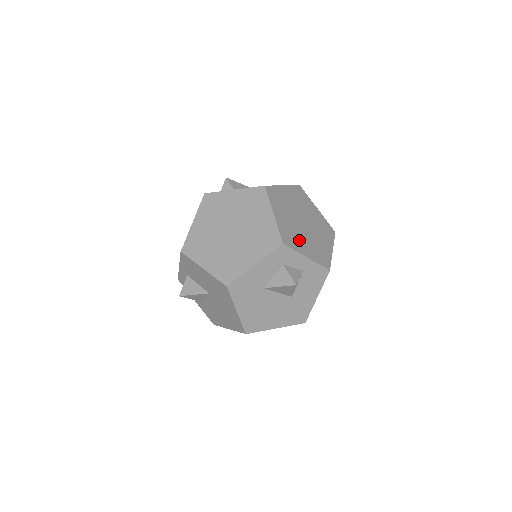
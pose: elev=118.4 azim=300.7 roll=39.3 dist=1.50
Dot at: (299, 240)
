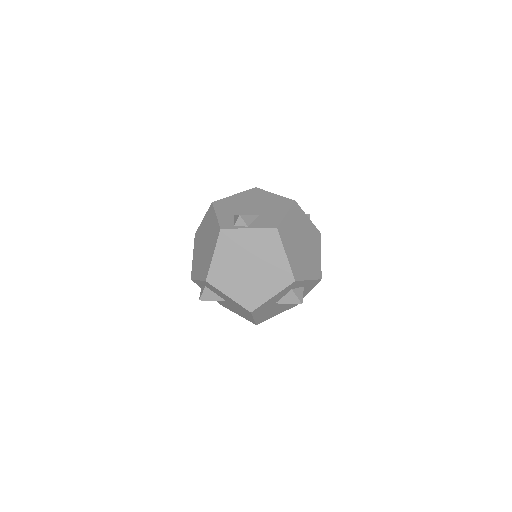
Dot at: (303, 267)
